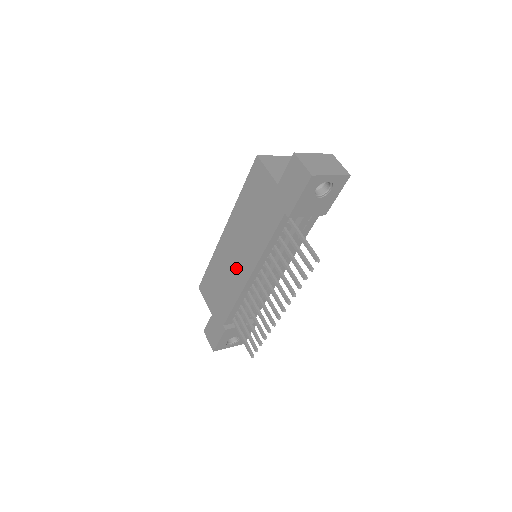
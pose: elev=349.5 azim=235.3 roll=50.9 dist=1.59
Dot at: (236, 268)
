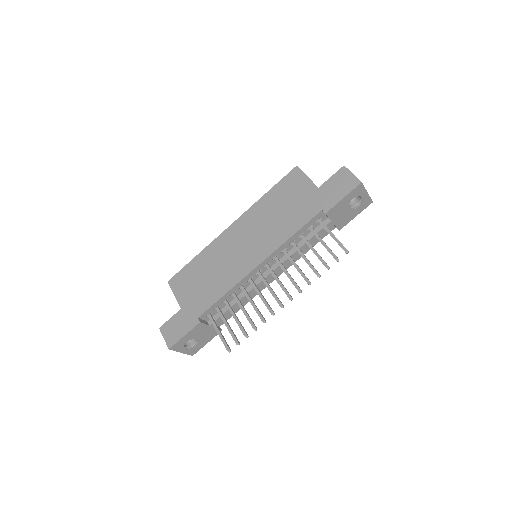
Dot at: (239, 259)
